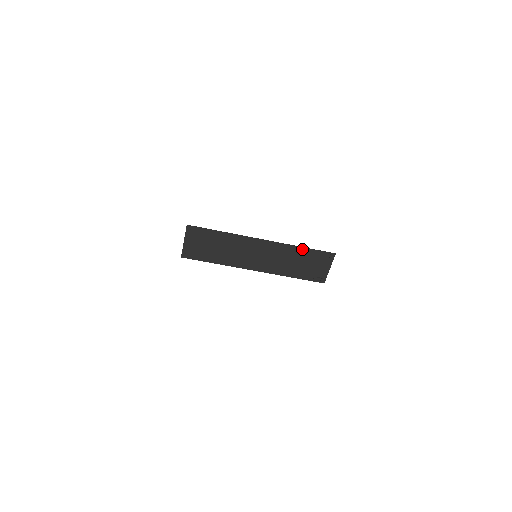
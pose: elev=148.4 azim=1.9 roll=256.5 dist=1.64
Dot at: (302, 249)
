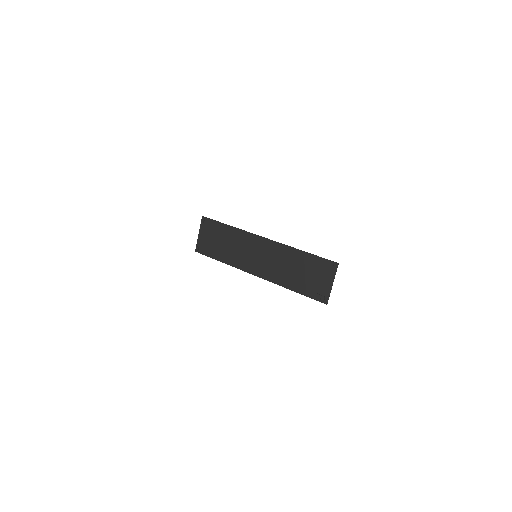
Dot at: (302, 253)
